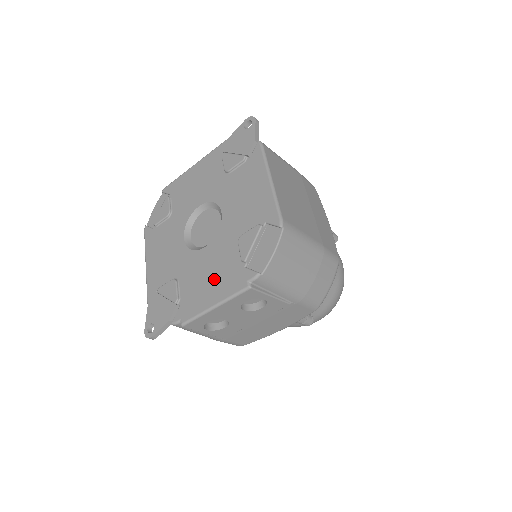
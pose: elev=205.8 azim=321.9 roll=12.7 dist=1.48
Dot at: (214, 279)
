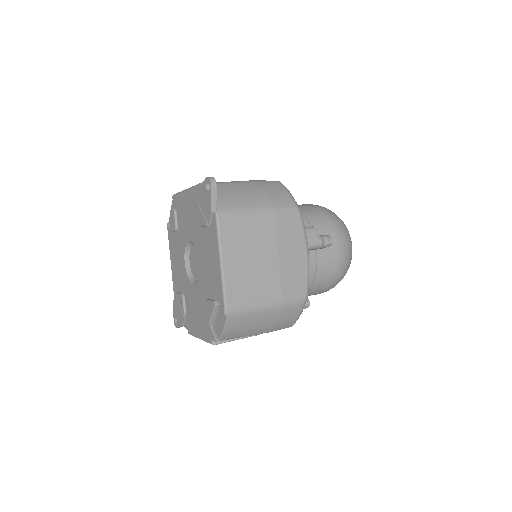
Dot at: (198, 318)
